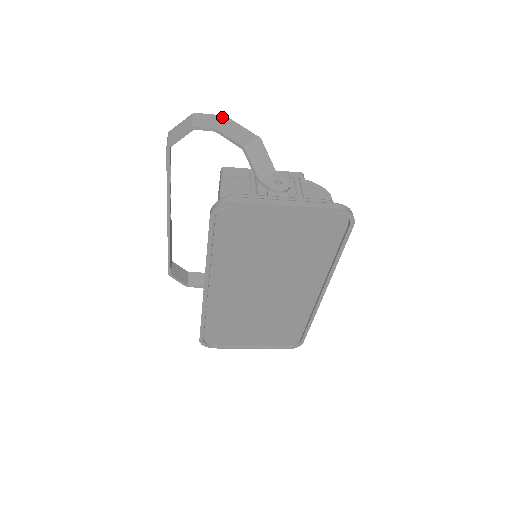
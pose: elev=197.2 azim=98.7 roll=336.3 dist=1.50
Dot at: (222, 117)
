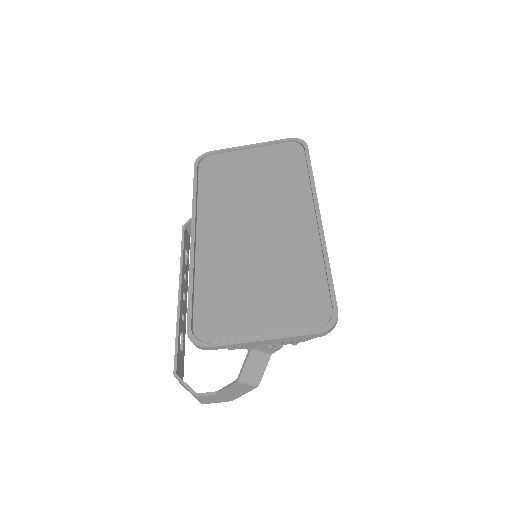
Dot at: occluded
